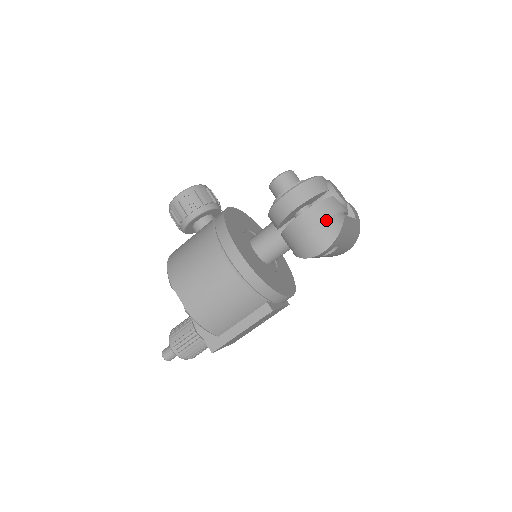
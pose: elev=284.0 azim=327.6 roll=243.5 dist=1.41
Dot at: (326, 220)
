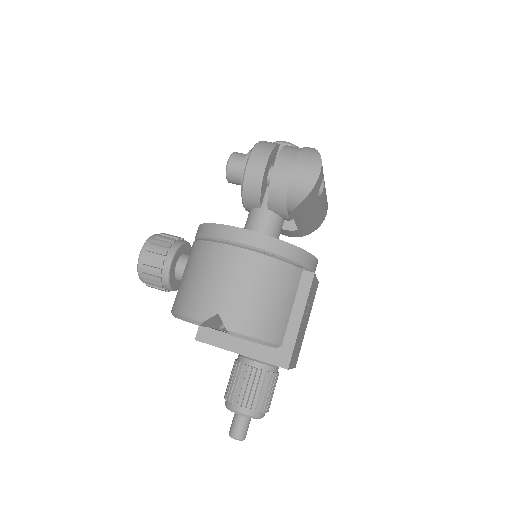
Dot at: (300, 152)
